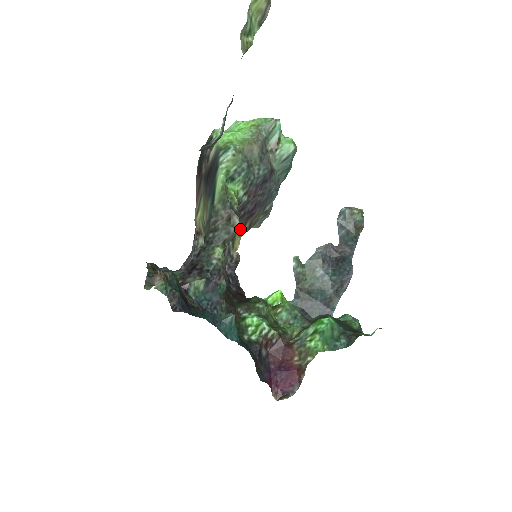
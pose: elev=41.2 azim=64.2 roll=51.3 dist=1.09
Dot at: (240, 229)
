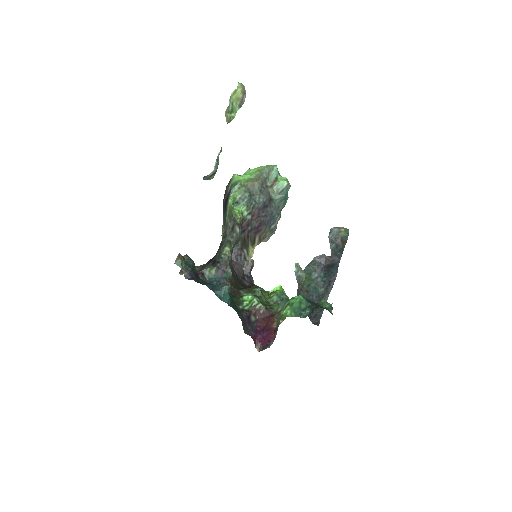
Dot at: (252, 241)
